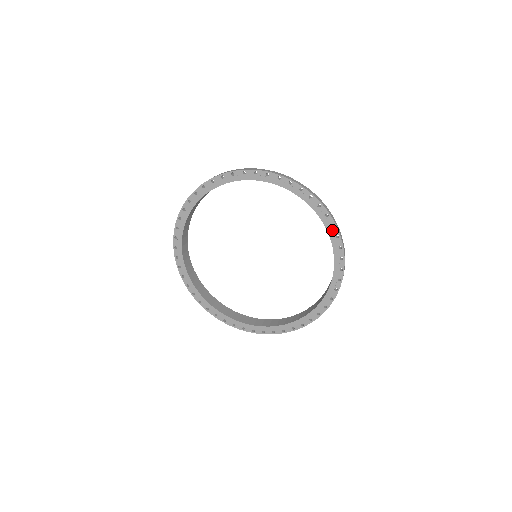
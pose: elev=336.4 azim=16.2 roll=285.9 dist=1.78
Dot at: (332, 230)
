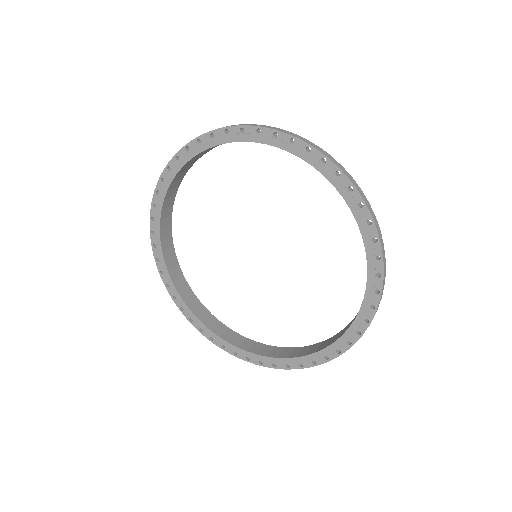
Dot at: (263, 136)
